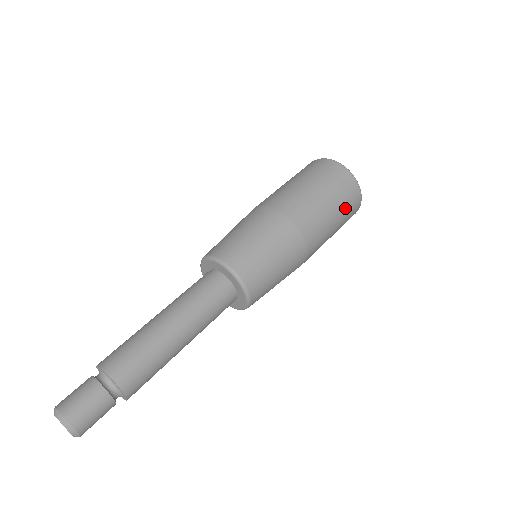
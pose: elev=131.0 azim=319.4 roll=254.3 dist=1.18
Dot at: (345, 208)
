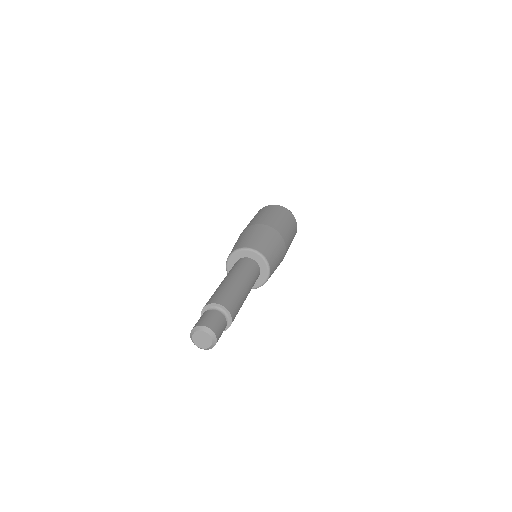
Dot at: (293, 229)
